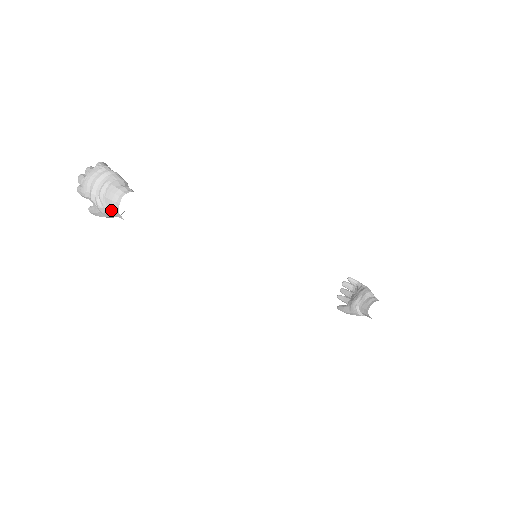
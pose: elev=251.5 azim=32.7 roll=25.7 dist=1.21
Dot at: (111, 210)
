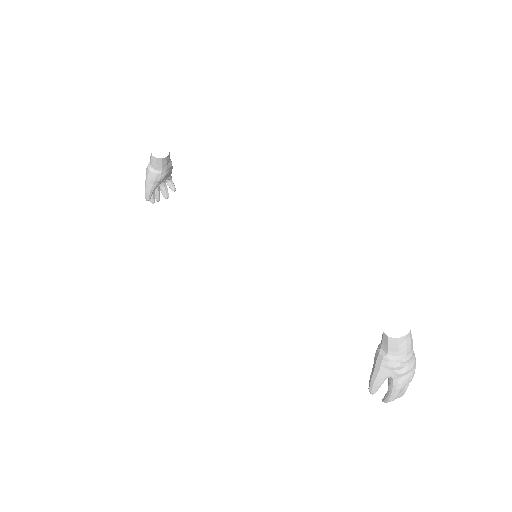
Dot at: (150, 160)
